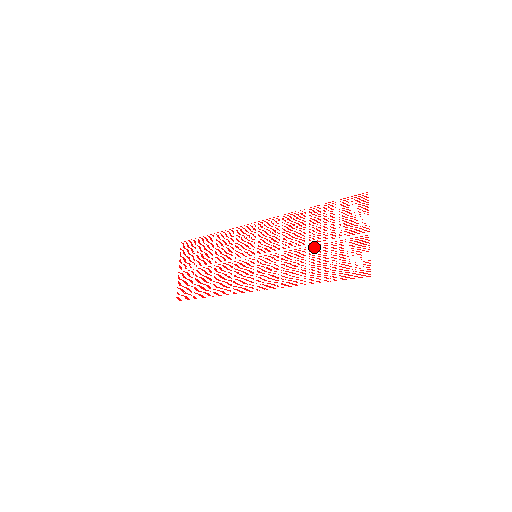
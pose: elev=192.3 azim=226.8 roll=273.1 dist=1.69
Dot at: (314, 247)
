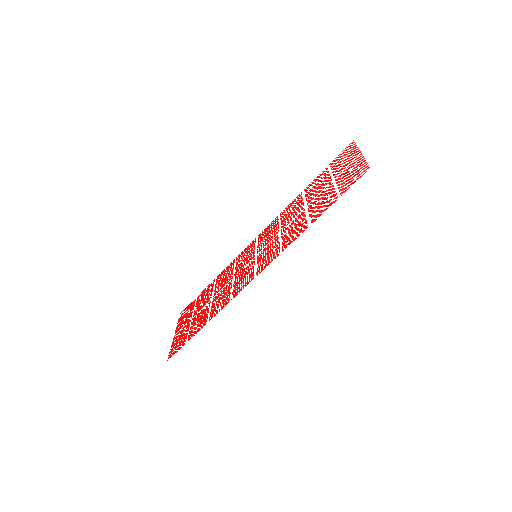
Dot at: (312, 202)
